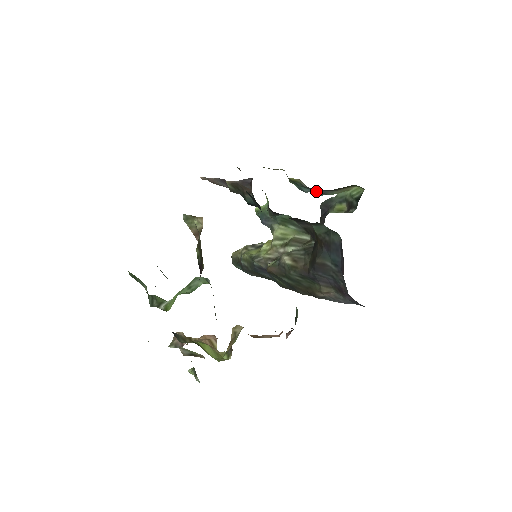
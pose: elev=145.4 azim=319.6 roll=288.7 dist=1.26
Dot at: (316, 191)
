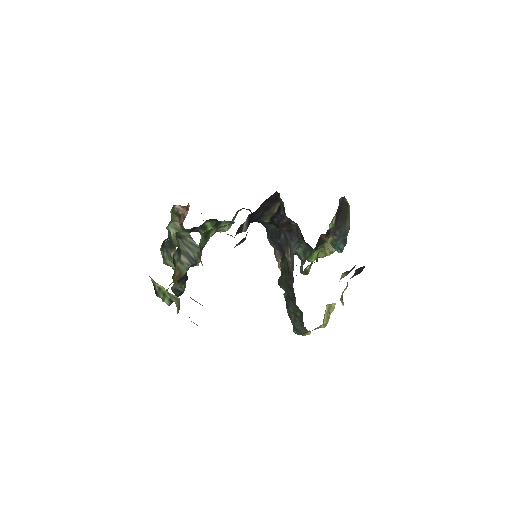
Dot at: (344, 240)
